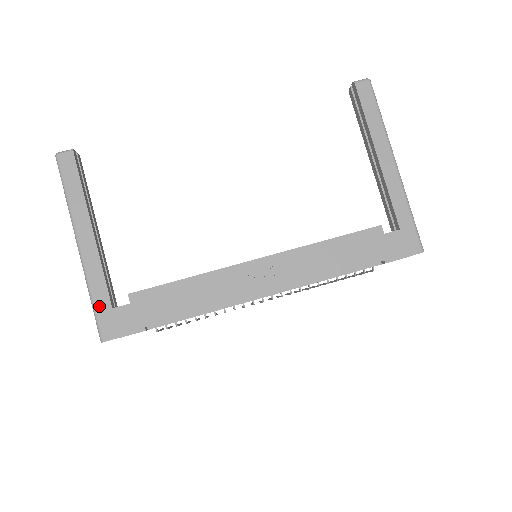
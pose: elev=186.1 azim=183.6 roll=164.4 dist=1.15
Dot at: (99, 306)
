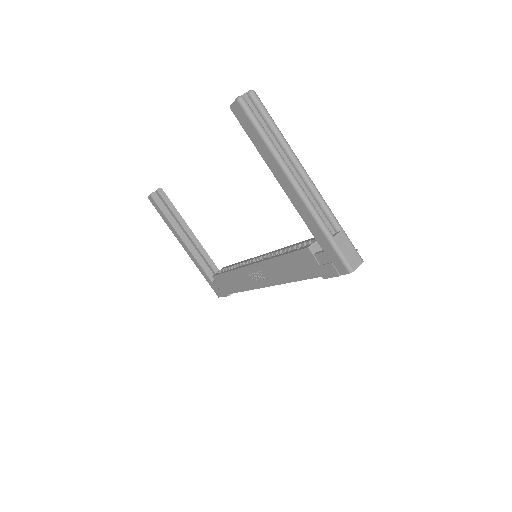
Dot at: (207, 280)
